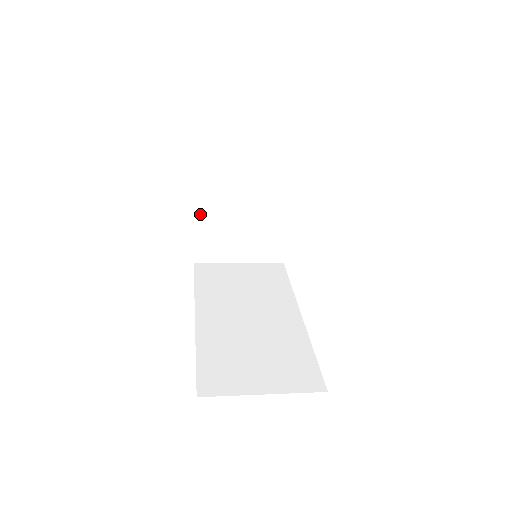
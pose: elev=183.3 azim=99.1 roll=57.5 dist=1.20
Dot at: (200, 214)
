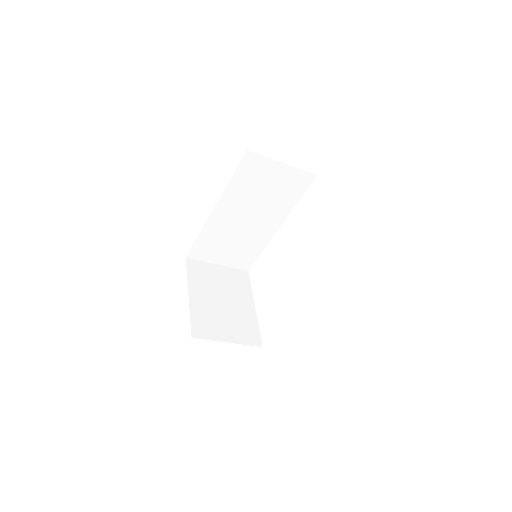
Dot at: (192, 299)
